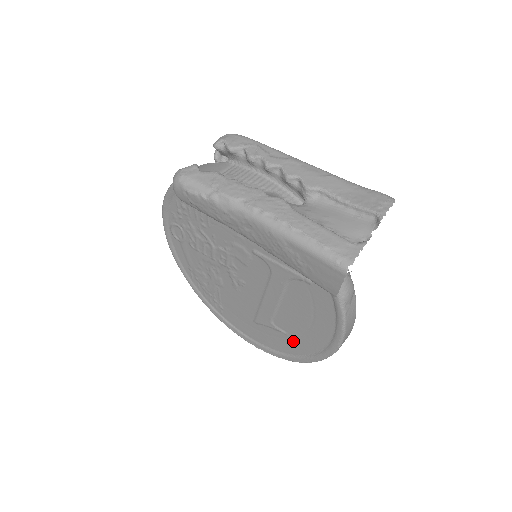
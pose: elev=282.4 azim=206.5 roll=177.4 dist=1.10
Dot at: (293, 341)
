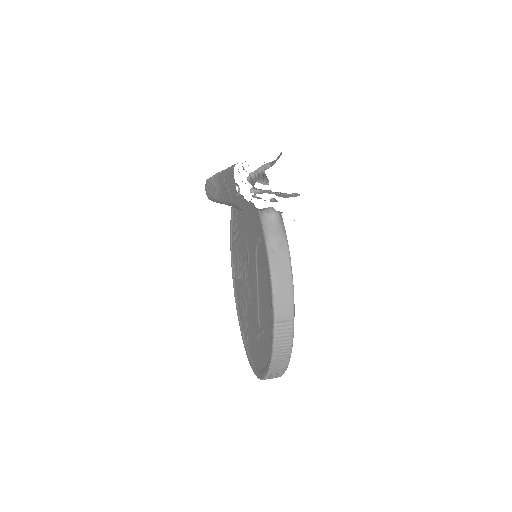
Dot at: (266, 338)
